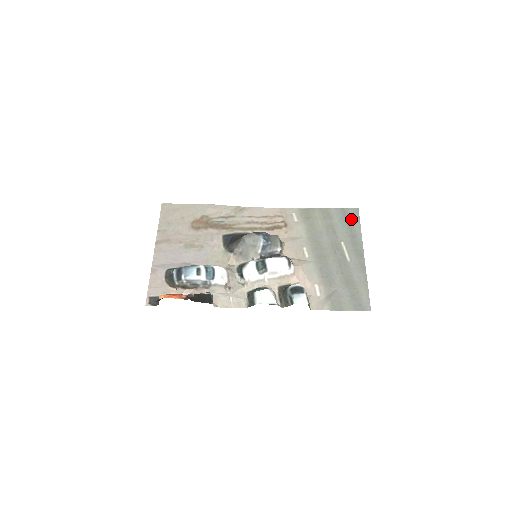
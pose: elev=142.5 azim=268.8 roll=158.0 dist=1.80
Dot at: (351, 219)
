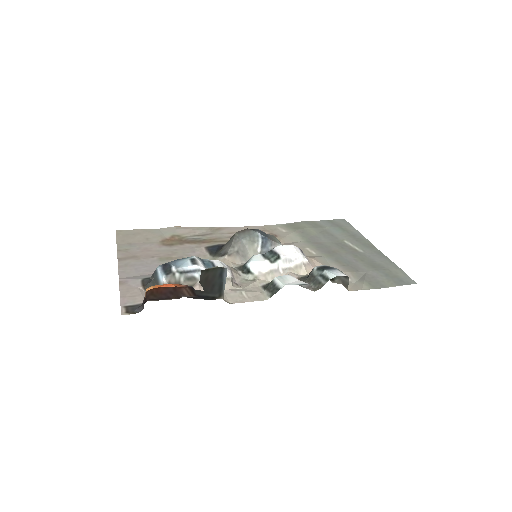
Dot at: (342, 225)
